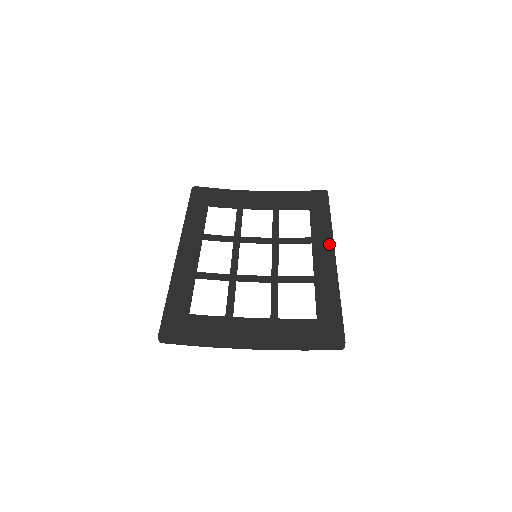
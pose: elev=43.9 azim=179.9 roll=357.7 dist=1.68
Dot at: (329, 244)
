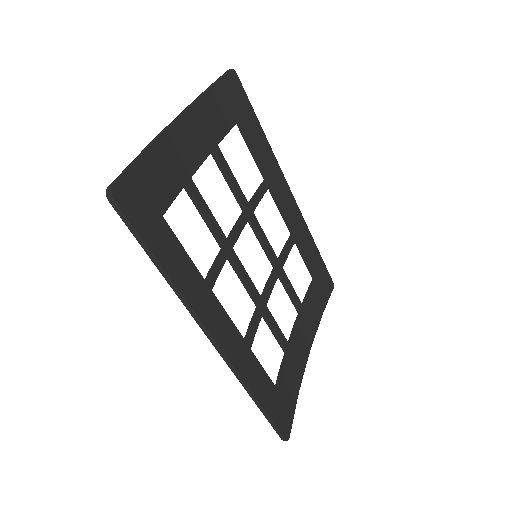
Dot at: (282, 179)
